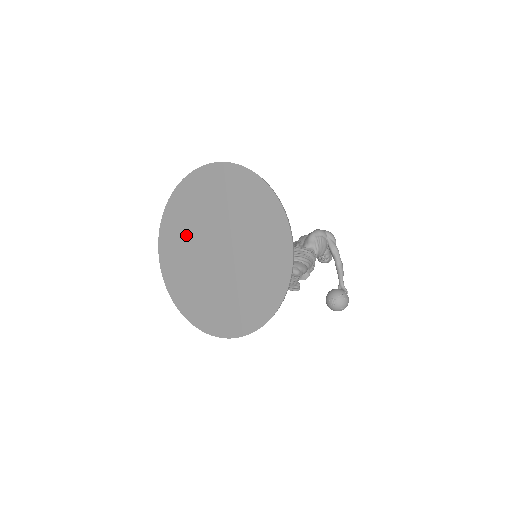
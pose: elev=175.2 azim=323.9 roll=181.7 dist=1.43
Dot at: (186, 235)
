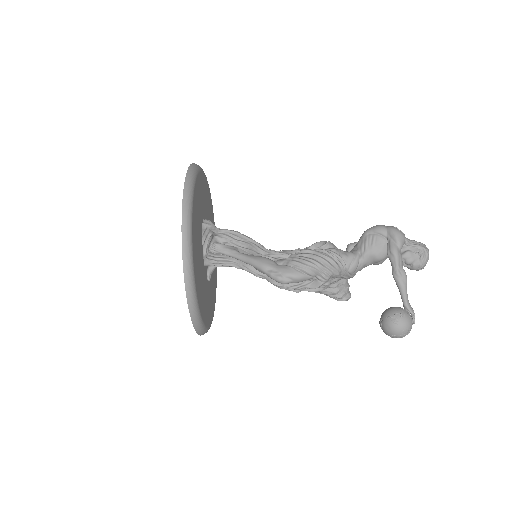
Dot at: occluded
